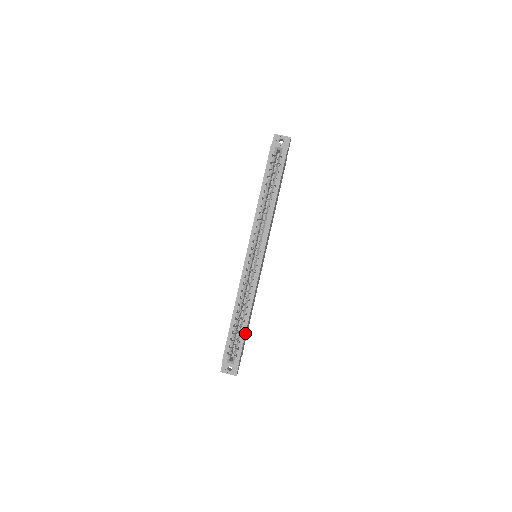
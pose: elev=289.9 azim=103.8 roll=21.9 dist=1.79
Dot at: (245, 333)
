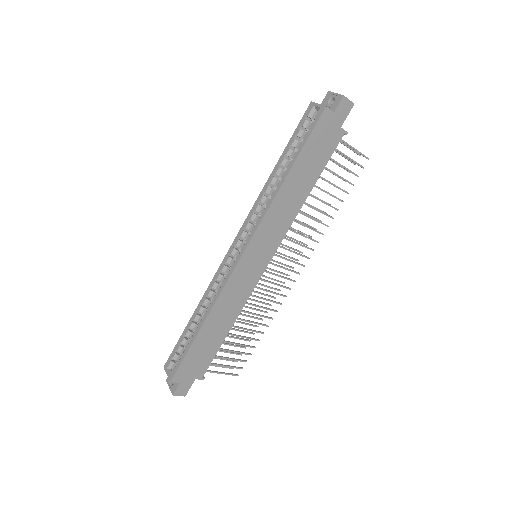
Dot at: (192, 343)
